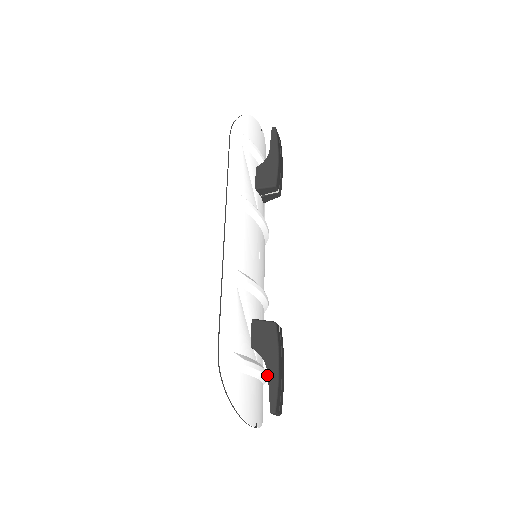
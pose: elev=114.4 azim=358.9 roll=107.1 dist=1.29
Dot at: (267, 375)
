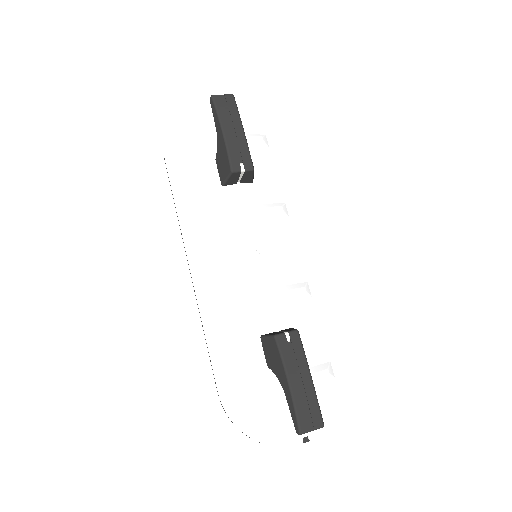
Dot at: (318, 375)
